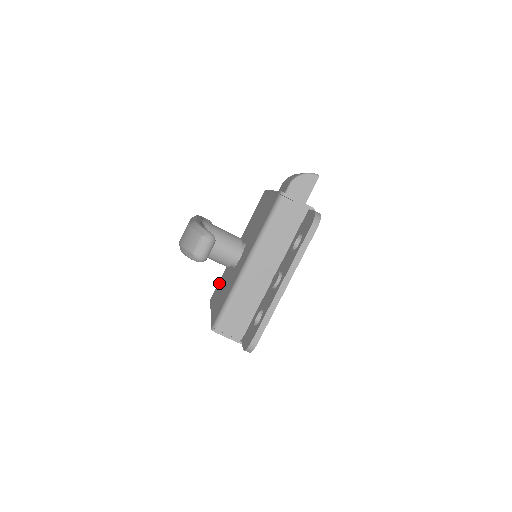
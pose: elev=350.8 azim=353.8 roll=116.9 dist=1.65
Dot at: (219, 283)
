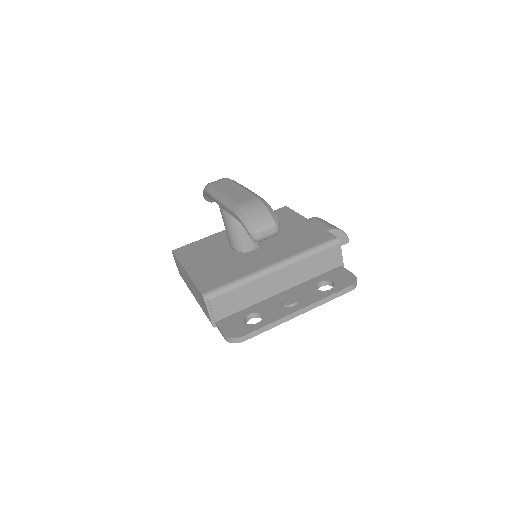
Dot at: (195, 245)
